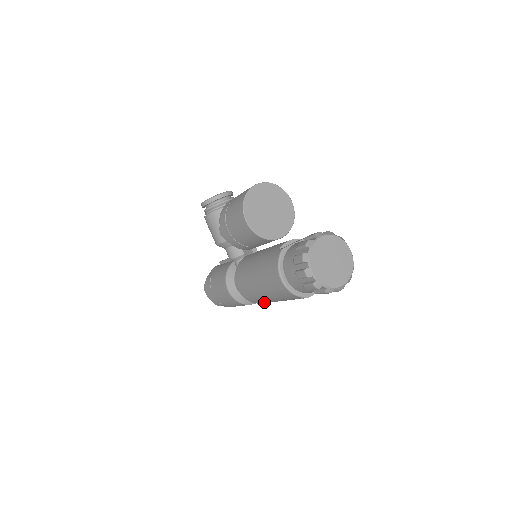
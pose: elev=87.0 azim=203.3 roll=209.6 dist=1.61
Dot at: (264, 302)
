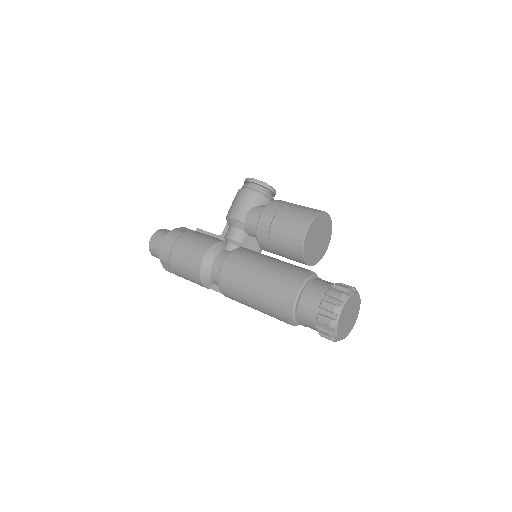
Dot at: (233, 295)
